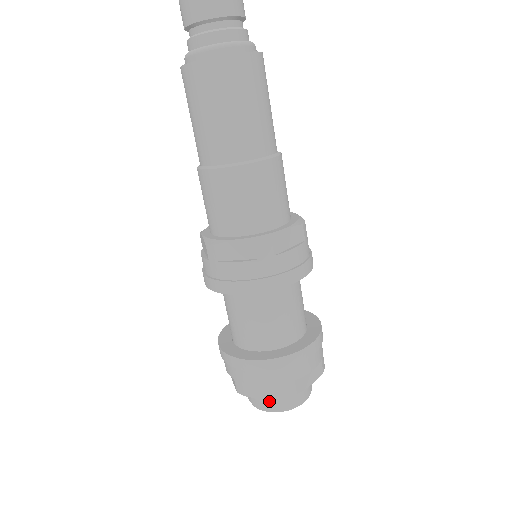
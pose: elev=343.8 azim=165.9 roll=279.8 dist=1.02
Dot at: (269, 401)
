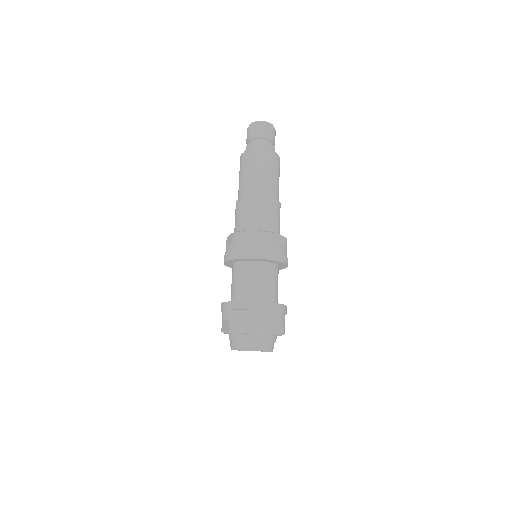
Dot at: (248, 339)
